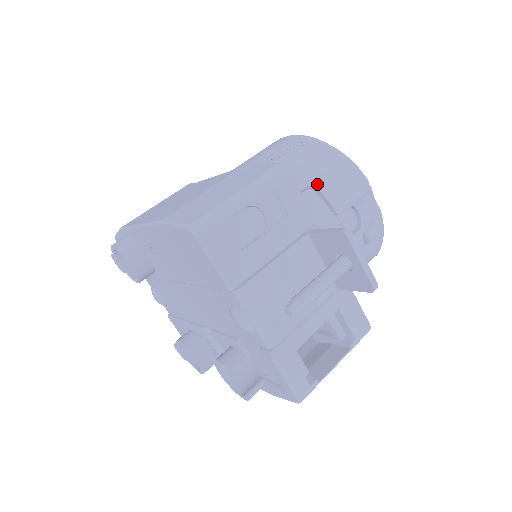
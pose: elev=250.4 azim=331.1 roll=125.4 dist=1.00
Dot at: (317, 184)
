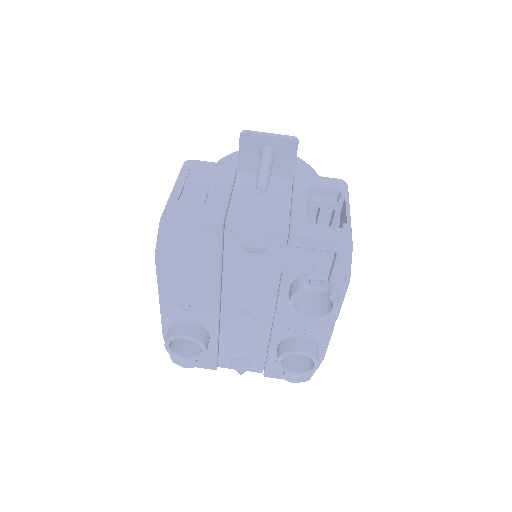
Dot at: occluded
